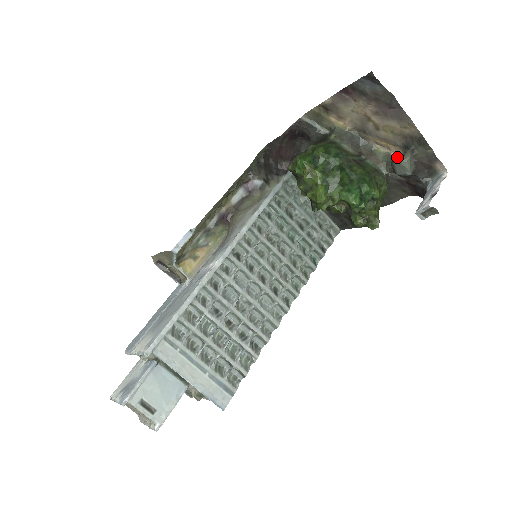
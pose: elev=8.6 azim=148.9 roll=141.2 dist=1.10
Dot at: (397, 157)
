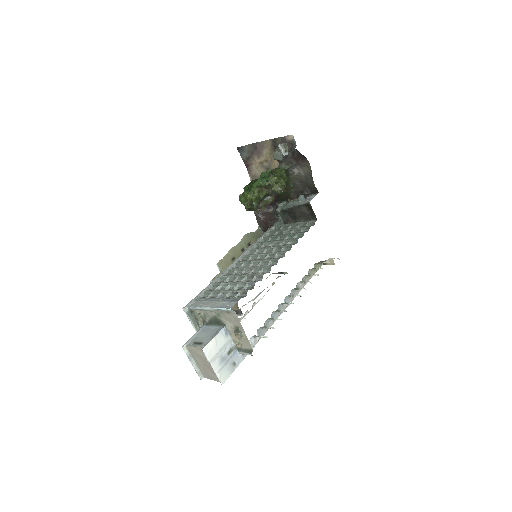
Dot at: occluded
